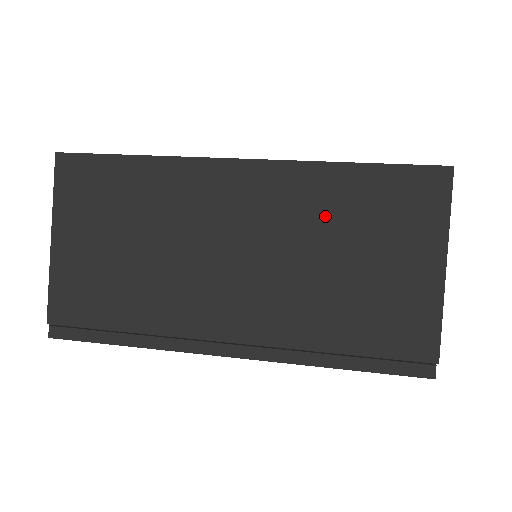
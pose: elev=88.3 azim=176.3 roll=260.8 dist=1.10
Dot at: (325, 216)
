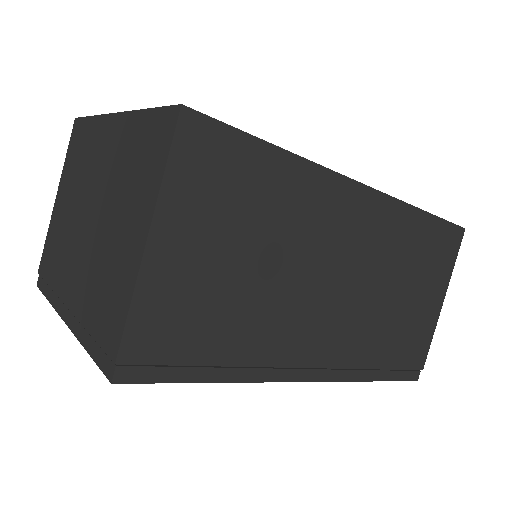
Dot at: (401, 253)
